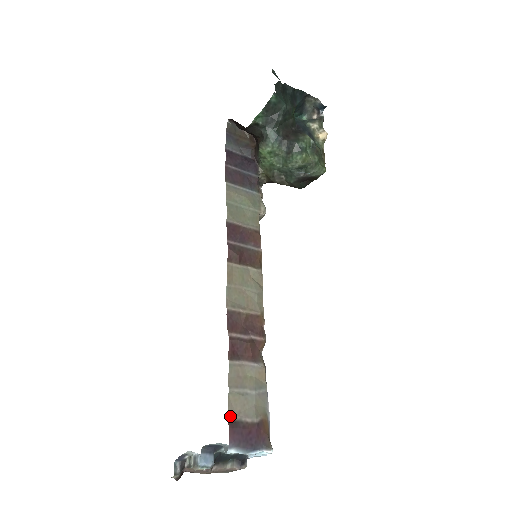
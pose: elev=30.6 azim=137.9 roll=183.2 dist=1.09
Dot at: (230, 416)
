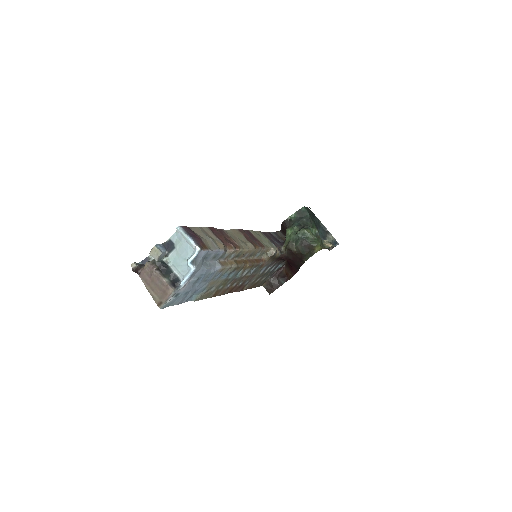
Dot at: (191, 228)
